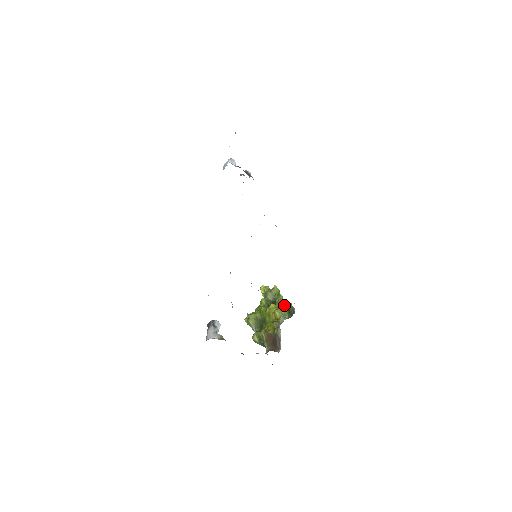
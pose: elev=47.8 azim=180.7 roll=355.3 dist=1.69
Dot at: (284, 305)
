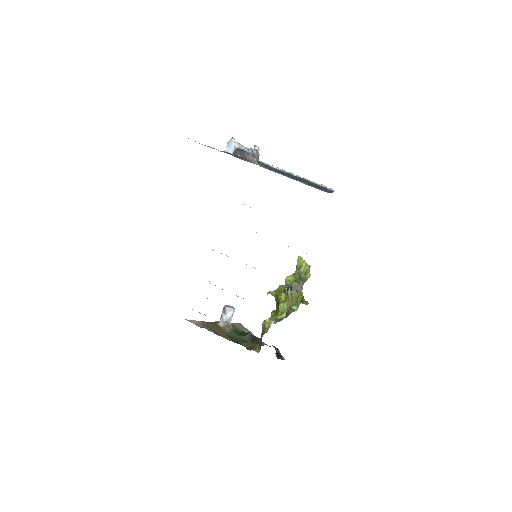
Dot at: (291, 298)
